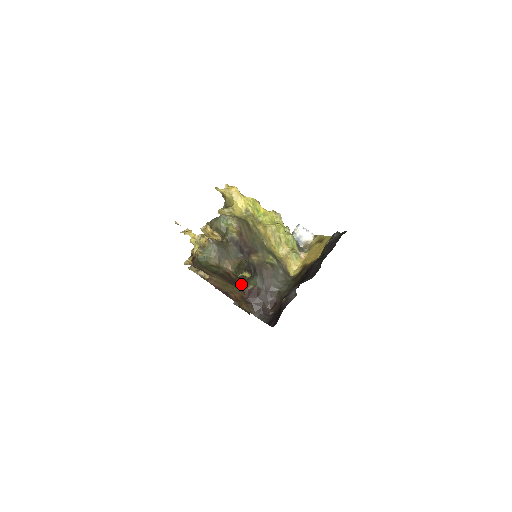
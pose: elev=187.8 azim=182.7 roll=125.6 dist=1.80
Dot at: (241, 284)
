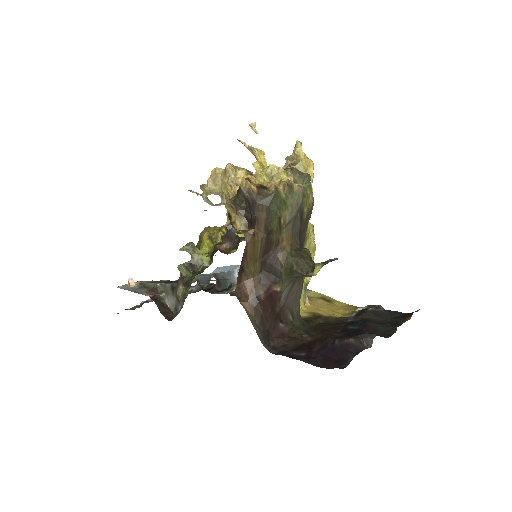
Dot at: (274, 275)
